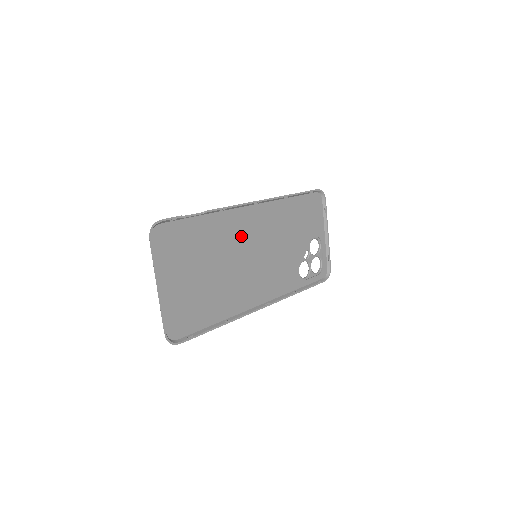
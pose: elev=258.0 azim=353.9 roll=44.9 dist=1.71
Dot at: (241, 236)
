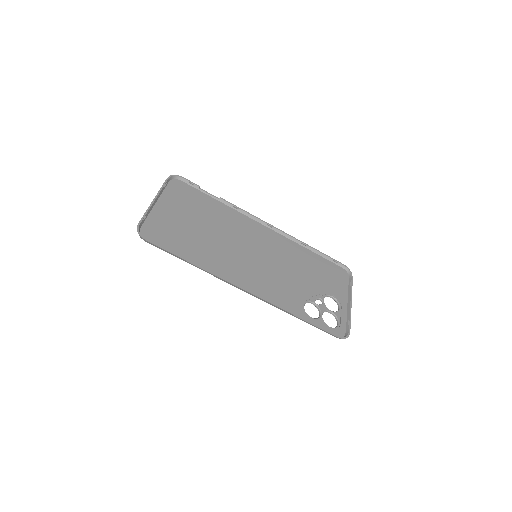
Dot at: (246, 234)
